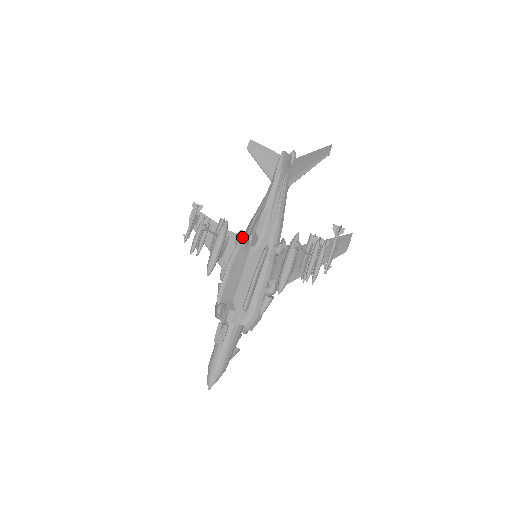
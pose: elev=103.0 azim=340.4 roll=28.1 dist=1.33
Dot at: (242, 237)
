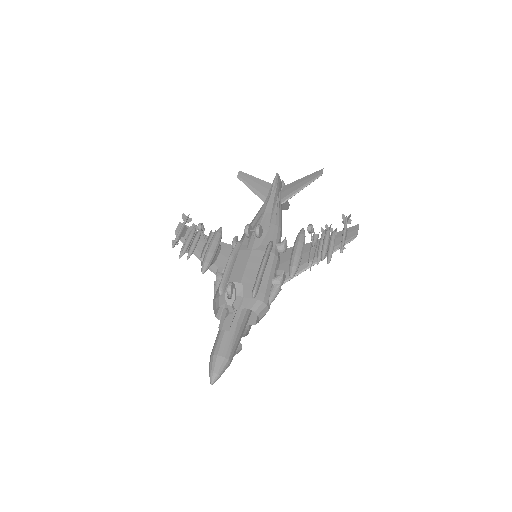
Dot at: (248, 228)
